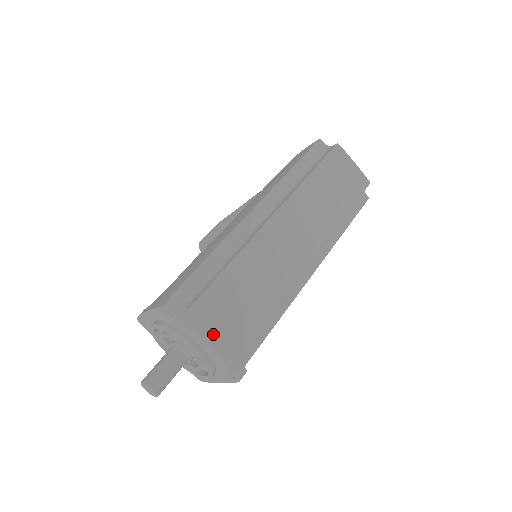
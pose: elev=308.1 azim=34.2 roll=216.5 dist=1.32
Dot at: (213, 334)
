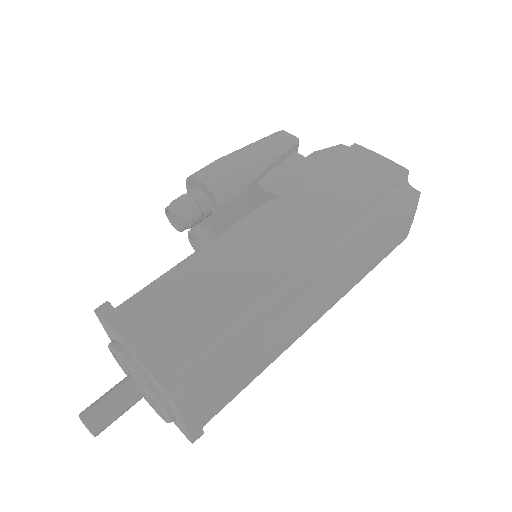
Dot at: (198, 415)
